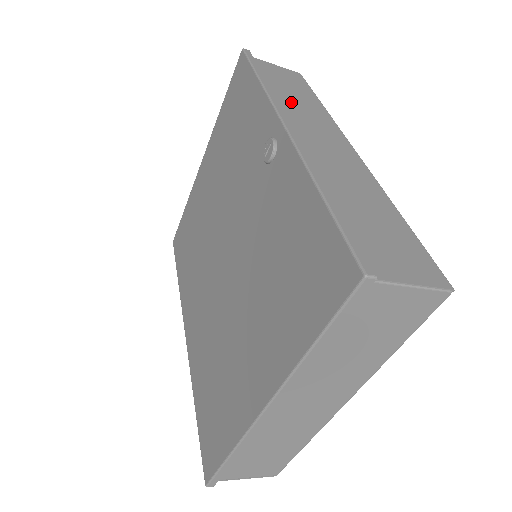
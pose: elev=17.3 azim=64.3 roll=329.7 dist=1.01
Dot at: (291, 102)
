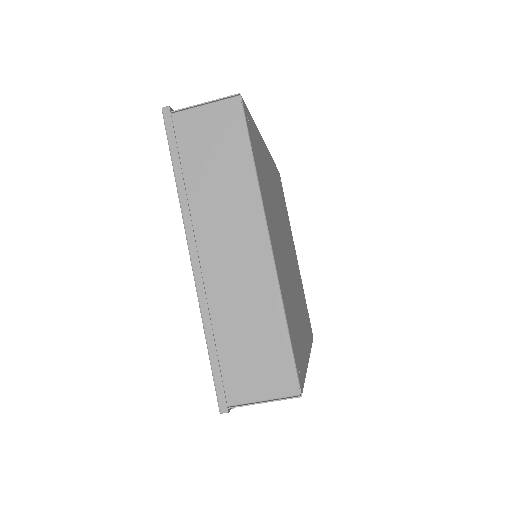
Dot at: occluded
